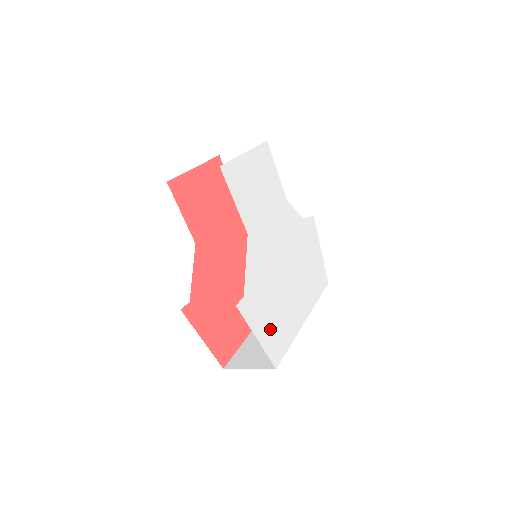
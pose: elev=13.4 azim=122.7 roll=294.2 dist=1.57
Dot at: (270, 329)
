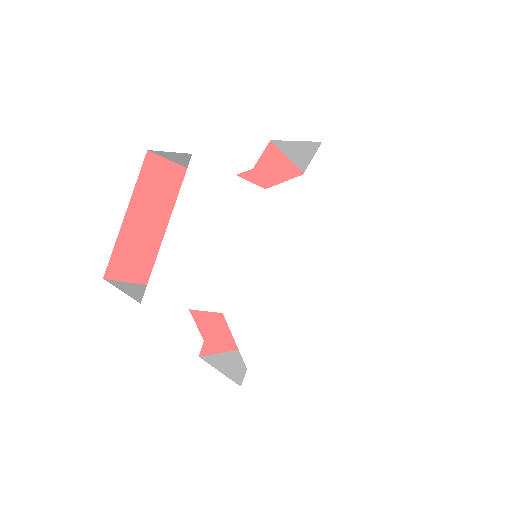
Dot at: (294, 350)
